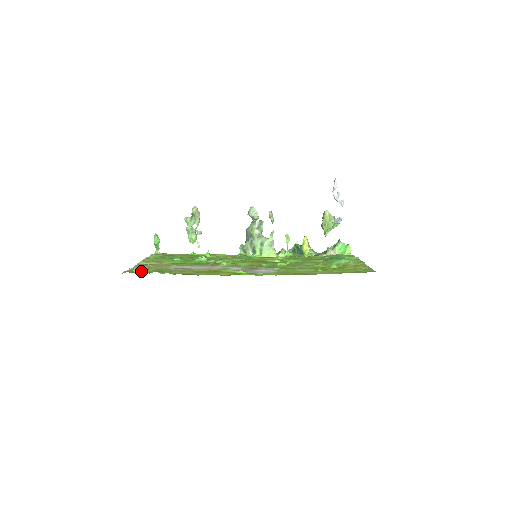
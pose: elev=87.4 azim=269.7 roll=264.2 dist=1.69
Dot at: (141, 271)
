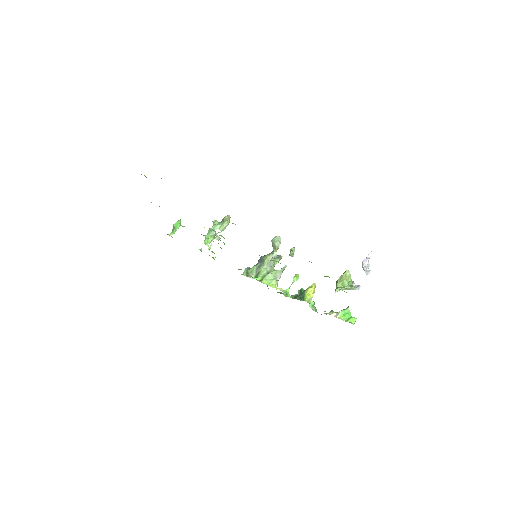
Dot at: occluded
